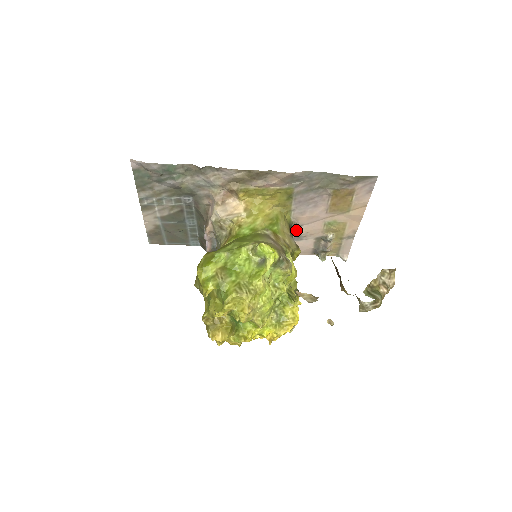
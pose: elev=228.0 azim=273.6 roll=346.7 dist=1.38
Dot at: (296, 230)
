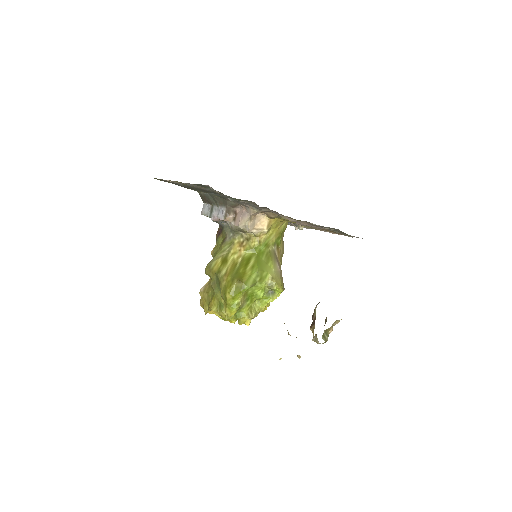
Dot at: occluded
